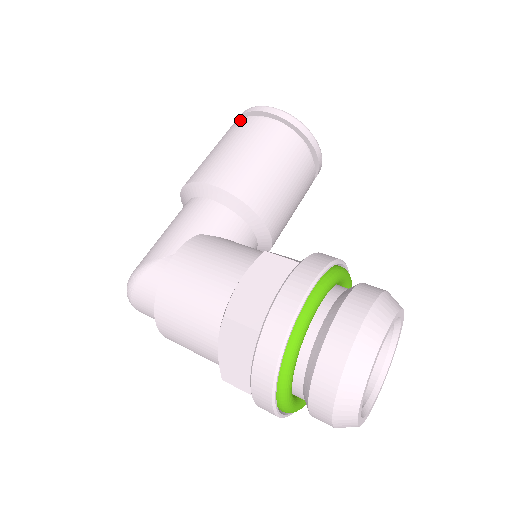
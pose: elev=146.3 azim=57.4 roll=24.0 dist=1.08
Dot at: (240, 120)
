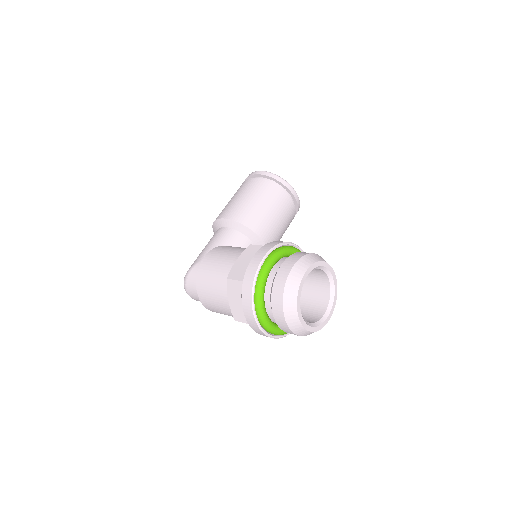
Dot at: (244, 182)
